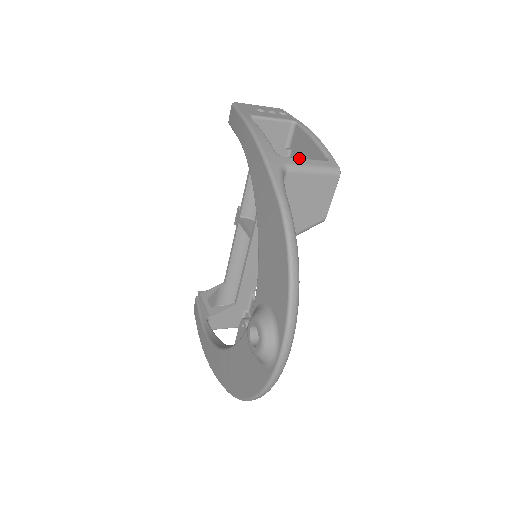
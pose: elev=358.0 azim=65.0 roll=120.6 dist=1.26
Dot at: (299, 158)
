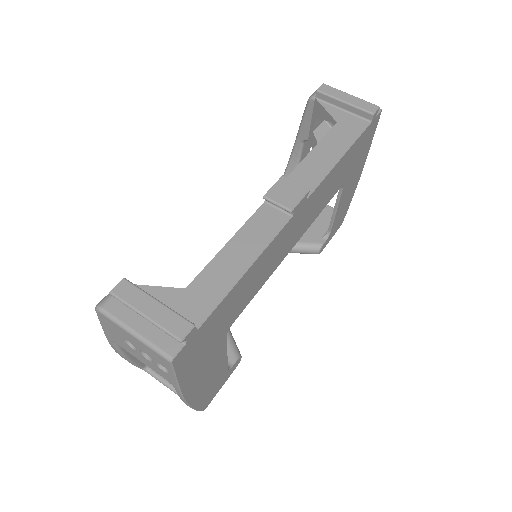
Dot at: occluded
